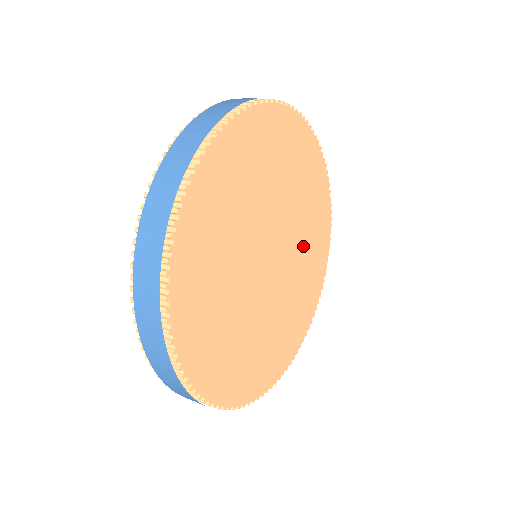
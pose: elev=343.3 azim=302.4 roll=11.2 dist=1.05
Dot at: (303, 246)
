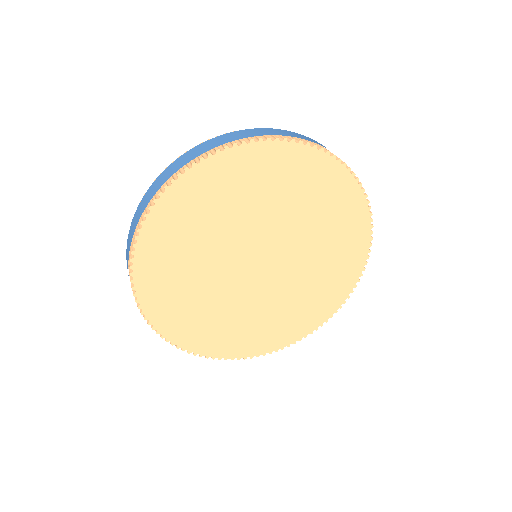
Dot at: (296, 291)
